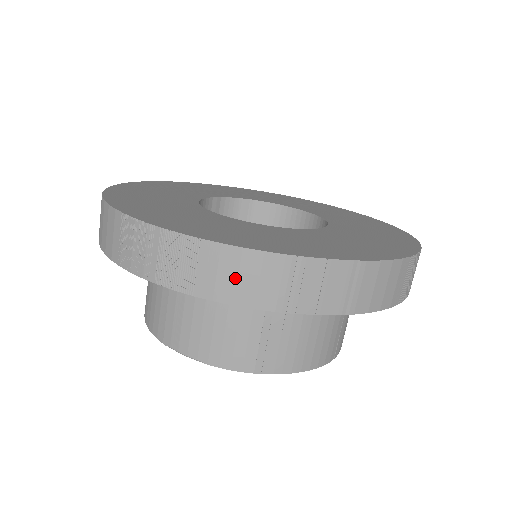
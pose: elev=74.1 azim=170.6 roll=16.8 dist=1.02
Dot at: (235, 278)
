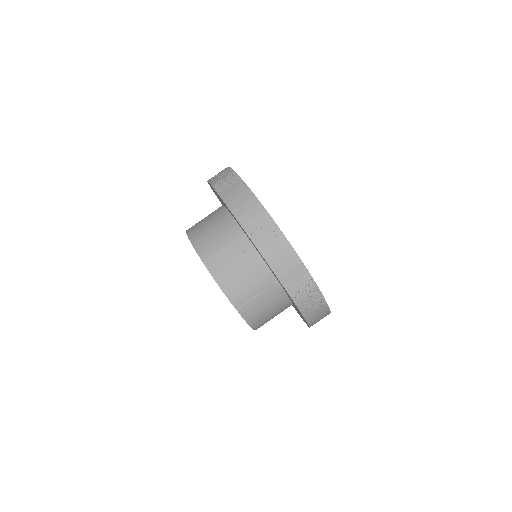
Dot at: (237, 196)
